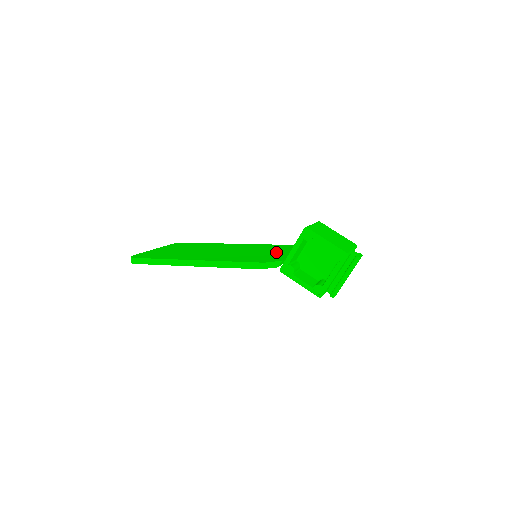
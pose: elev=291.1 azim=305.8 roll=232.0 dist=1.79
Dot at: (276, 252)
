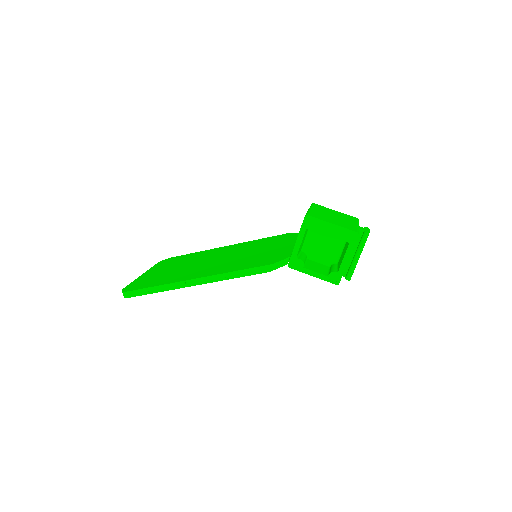
Dot at: (277, 247)
